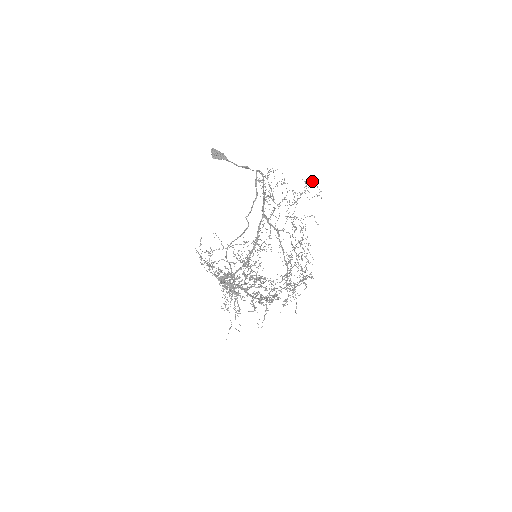
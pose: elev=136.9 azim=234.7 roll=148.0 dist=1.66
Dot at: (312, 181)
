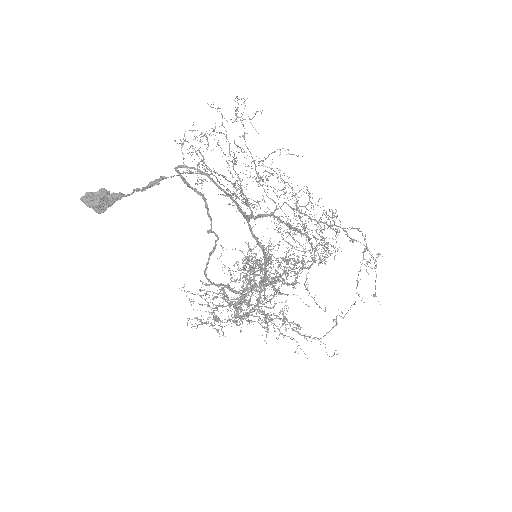
Dot at: occluded
